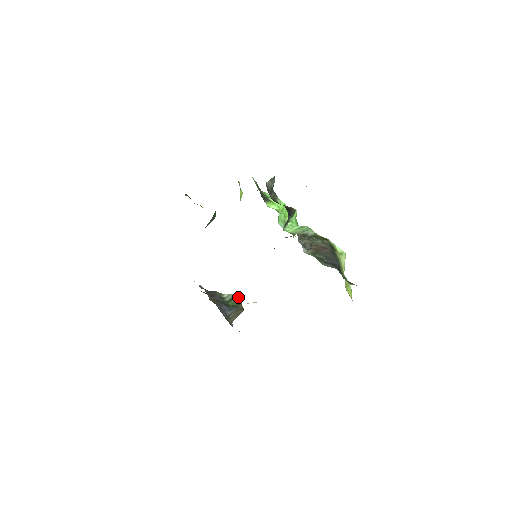
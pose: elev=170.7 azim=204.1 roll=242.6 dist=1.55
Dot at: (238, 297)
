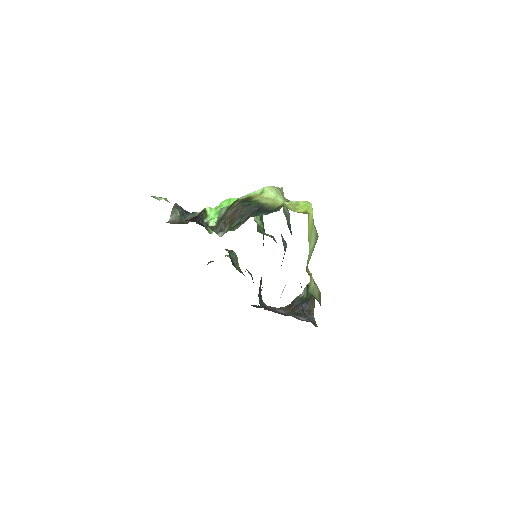
Dot at: occluded
